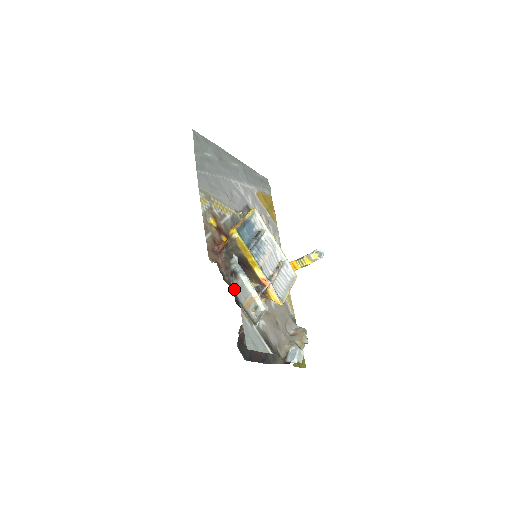
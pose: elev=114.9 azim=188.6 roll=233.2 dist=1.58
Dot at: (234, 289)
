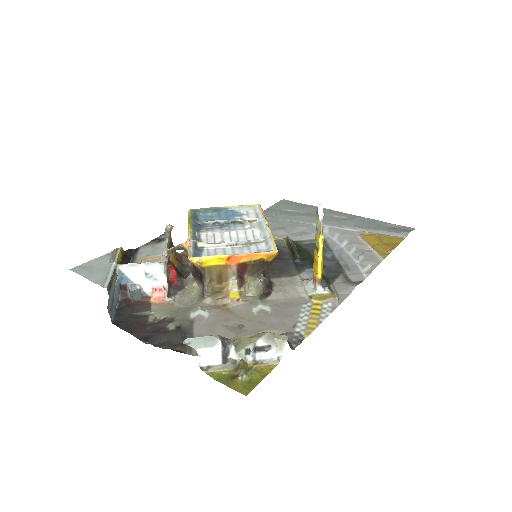
Dot at: (142, 248)
